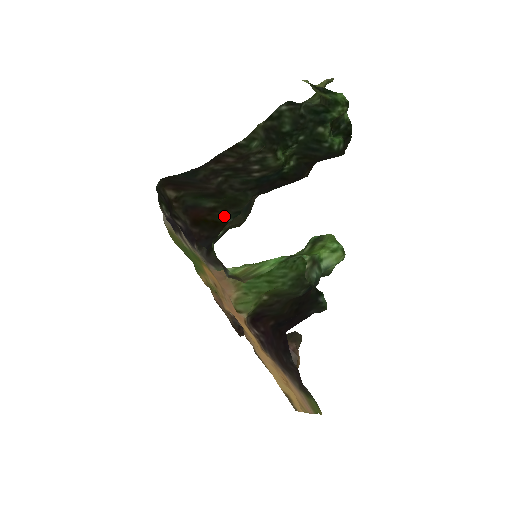
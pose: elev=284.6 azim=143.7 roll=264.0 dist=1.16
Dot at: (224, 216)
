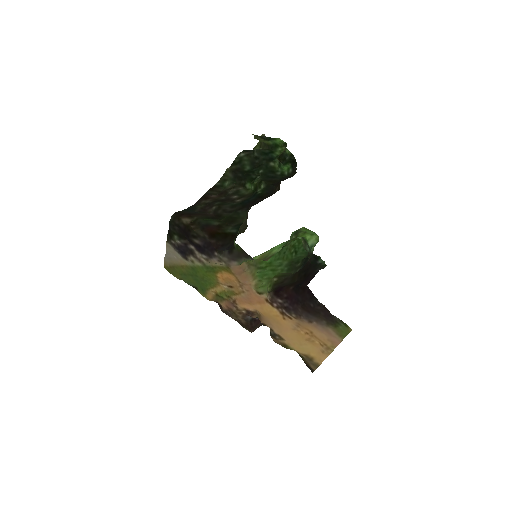
Dot at: (229, 229)
